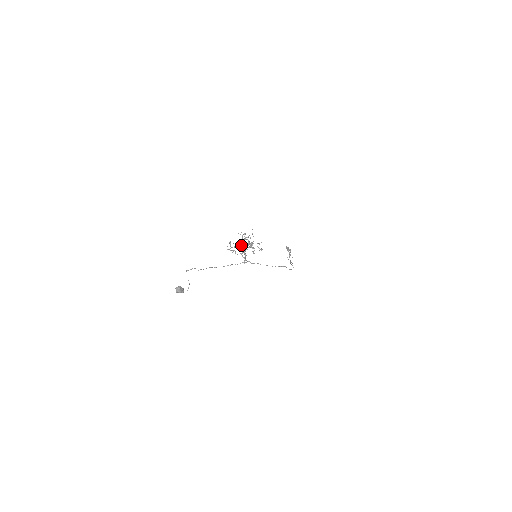
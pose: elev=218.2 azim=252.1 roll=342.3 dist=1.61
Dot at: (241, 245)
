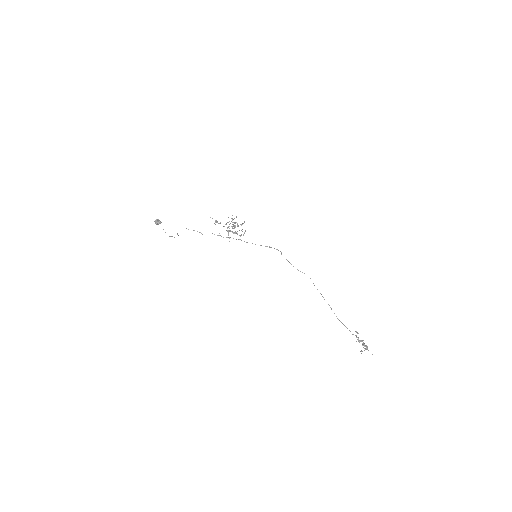
Dot at: occluded
